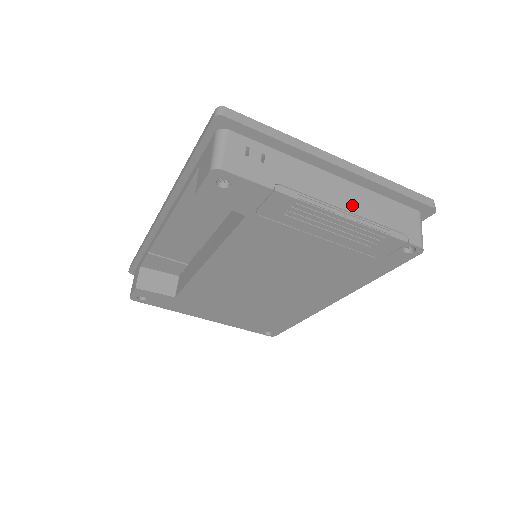
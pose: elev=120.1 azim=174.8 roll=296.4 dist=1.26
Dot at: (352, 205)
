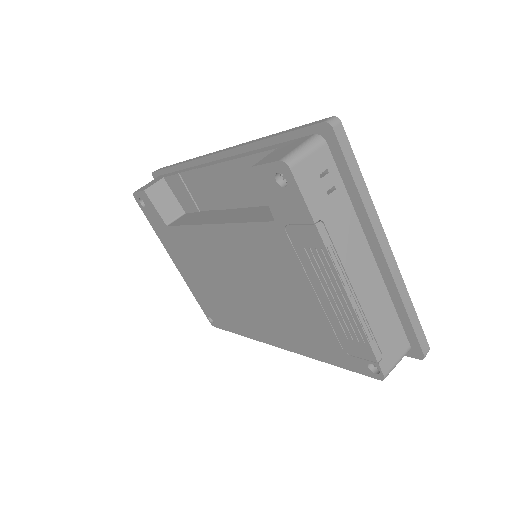
Dot at: (364, 293)
